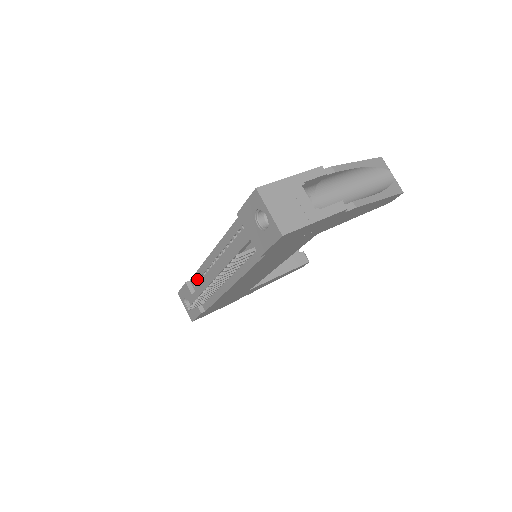
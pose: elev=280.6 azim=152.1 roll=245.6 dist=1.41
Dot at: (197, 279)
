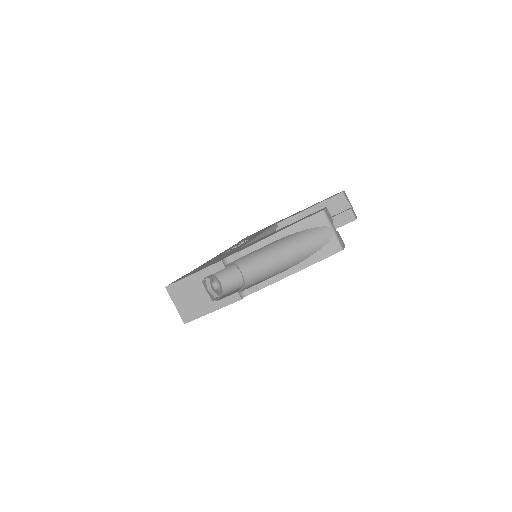
Dot at: occluded
